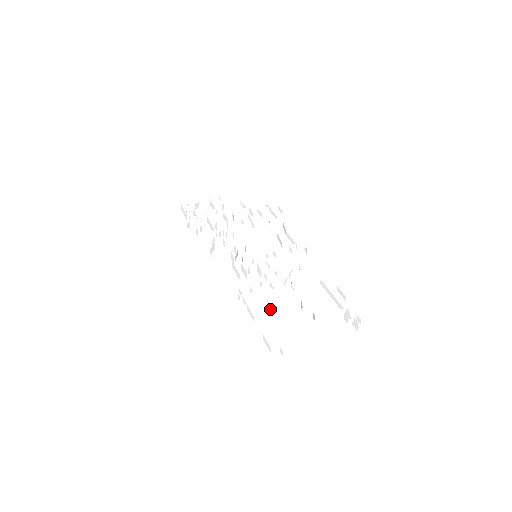
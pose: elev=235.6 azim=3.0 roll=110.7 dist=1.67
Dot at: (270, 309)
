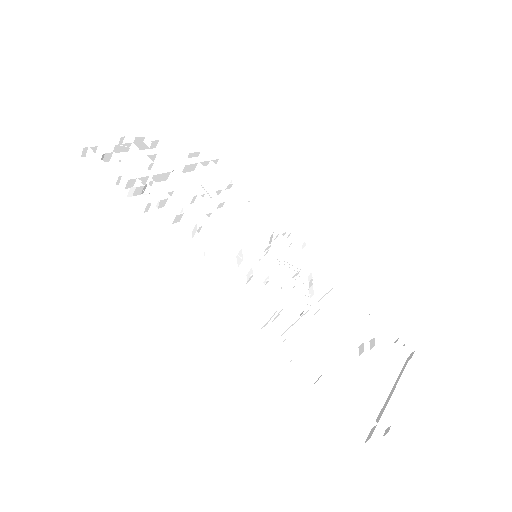
Dot at: (319, 348)
